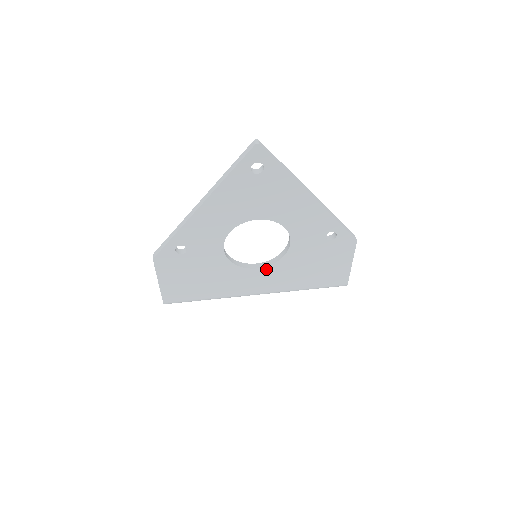
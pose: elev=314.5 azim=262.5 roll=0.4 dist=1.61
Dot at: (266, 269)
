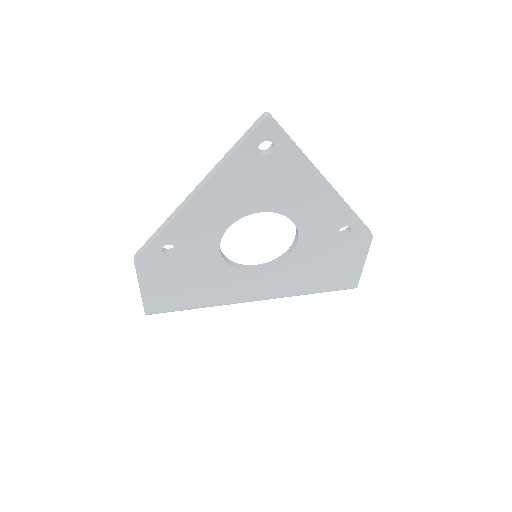
Dot at: (268, 271)
